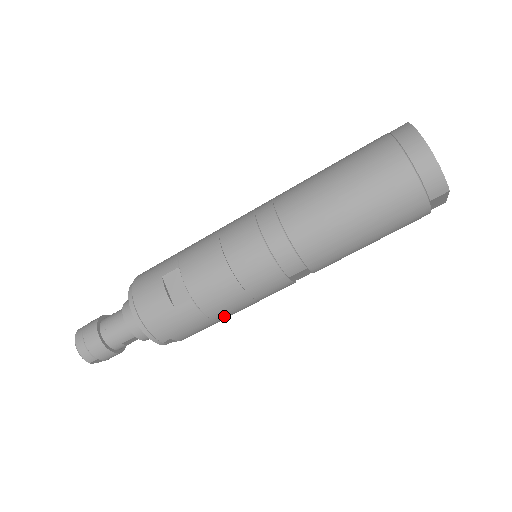
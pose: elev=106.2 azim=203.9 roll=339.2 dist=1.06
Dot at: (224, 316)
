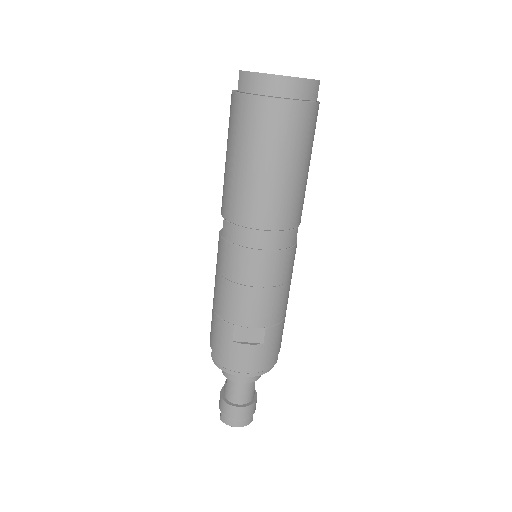
Dot at: occluded
